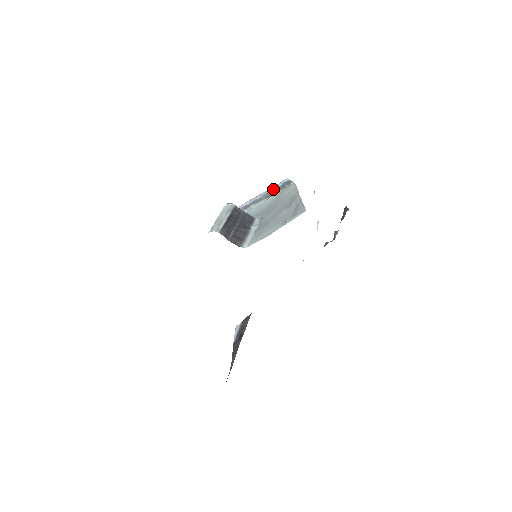
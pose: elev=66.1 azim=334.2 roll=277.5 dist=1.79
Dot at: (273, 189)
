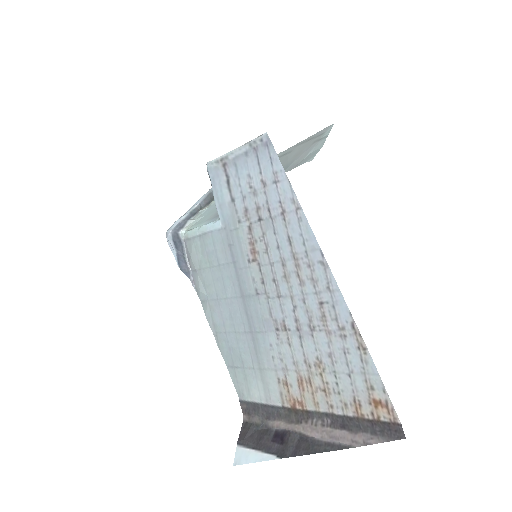
Dot at: (211, 192)
